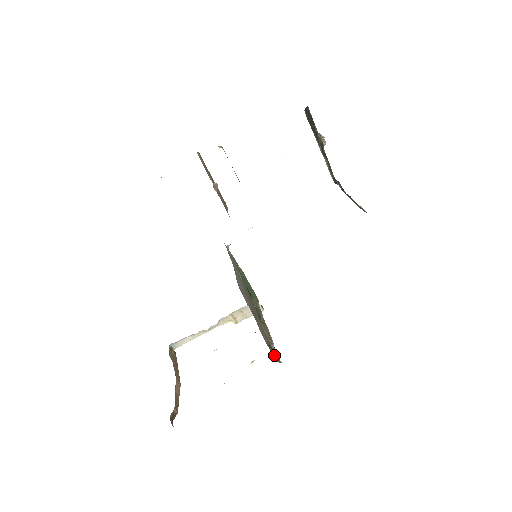
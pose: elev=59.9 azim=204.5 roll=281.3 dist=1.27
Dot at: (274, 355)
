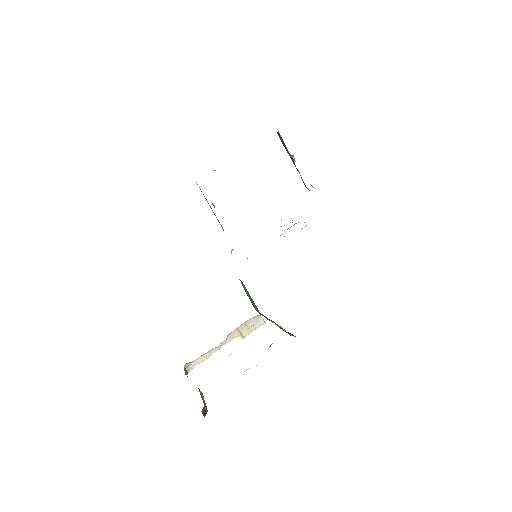
Dot at: (288, 333)
